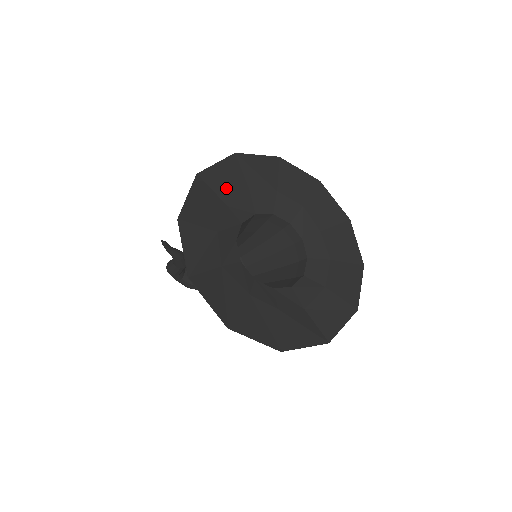
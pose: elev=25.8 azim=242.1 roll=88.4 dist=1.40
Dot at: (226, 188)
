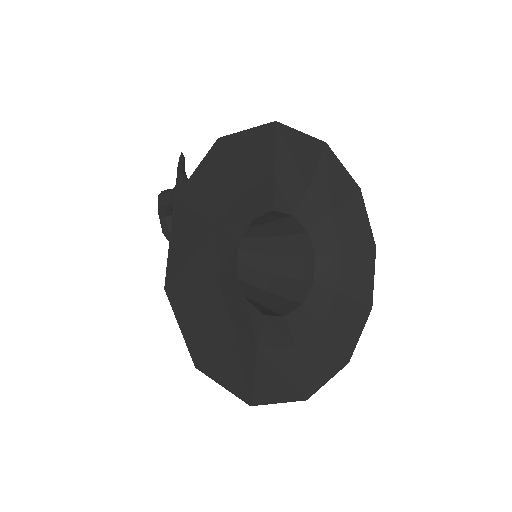
Dot at: (289, 163)
